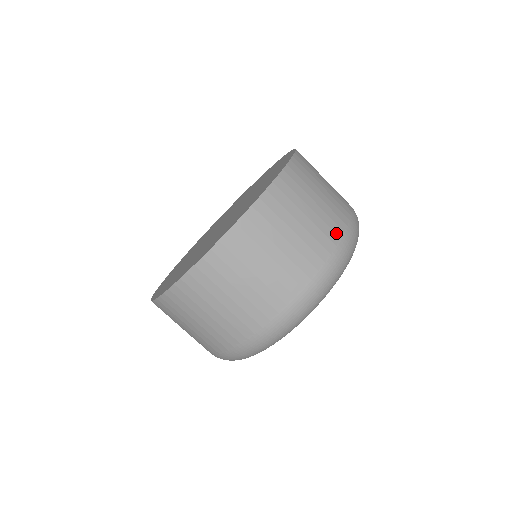
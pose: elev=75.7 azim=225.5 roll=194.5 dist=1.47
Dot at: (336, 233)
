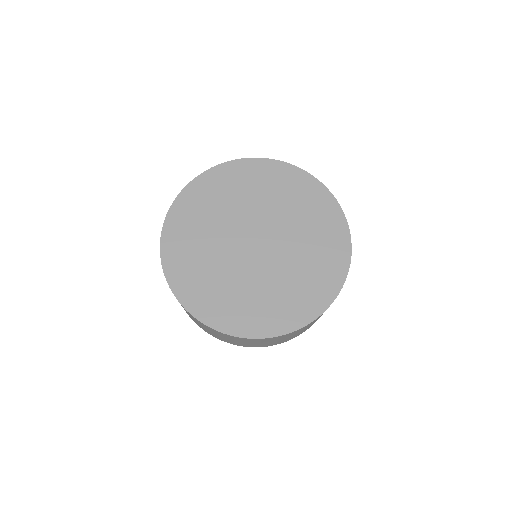
Dot at: occluded
